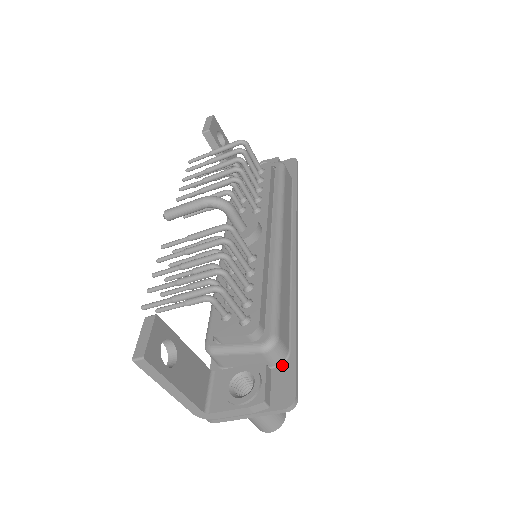
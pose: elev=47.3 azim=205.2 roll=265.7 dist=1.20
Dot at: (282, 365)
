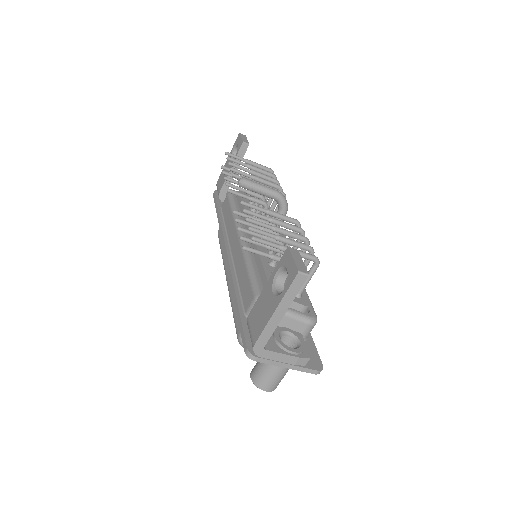
Dot at: (305, 341)
